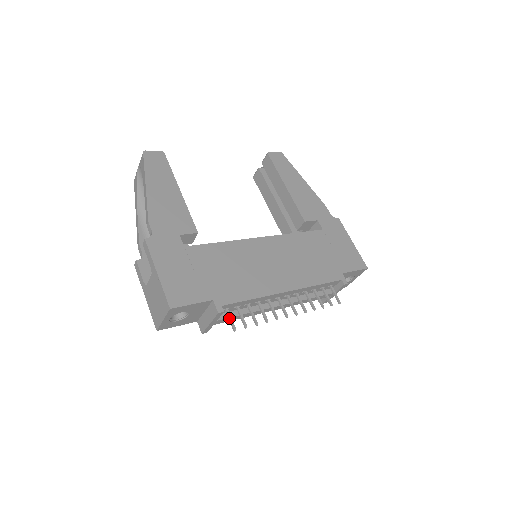
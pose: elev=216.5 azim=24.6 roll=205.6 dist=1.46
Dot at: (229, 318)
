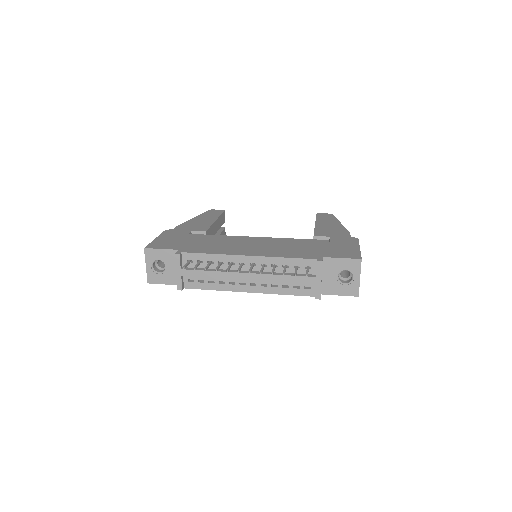
Dot at: (186, 263)
